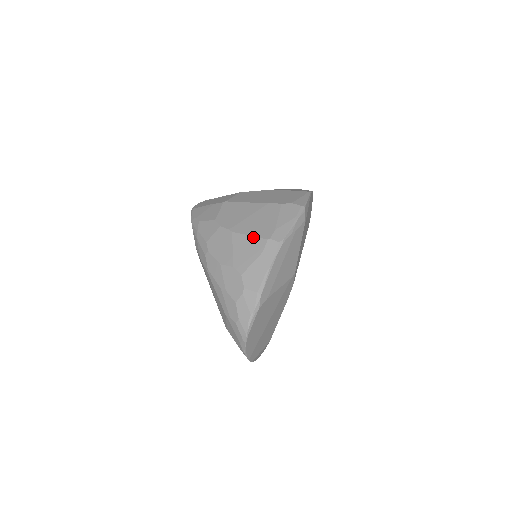
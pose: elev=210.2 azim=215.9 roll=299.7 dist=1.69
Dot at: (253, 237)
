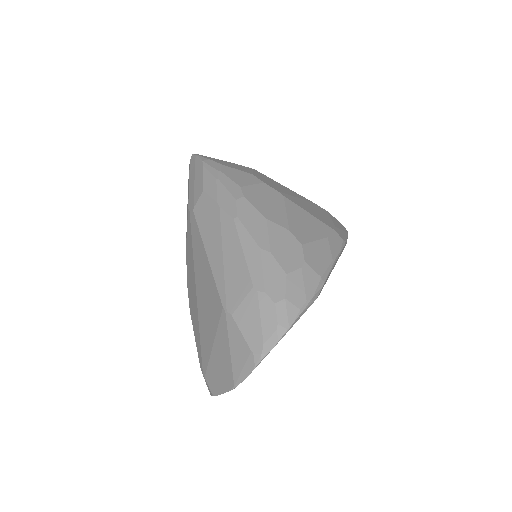
Dot at: (313, 216)
